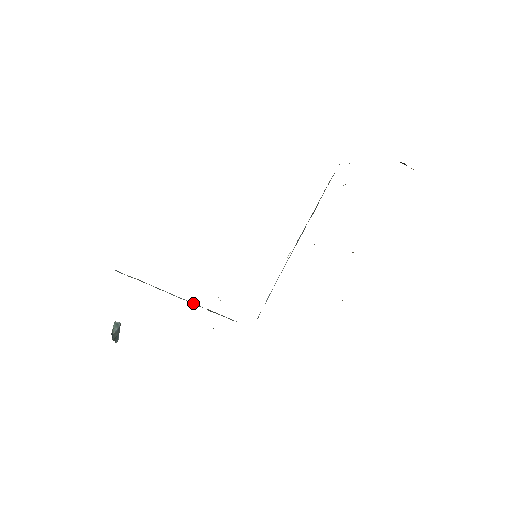
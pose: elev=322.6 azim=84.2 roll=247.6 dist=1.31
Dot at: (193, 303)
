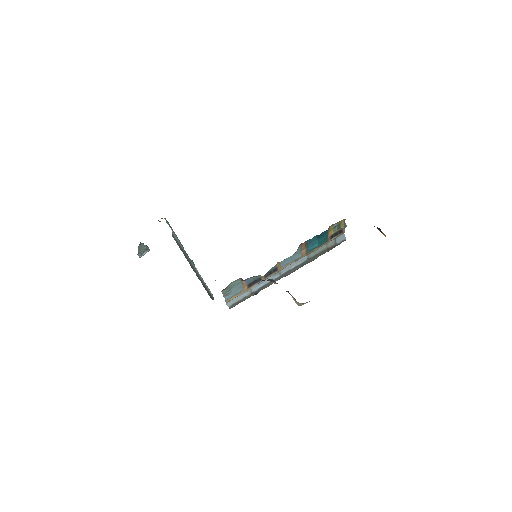
Dot at: (198, 274)
